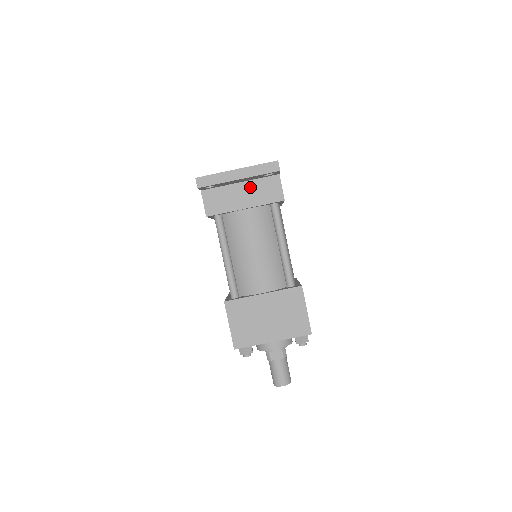
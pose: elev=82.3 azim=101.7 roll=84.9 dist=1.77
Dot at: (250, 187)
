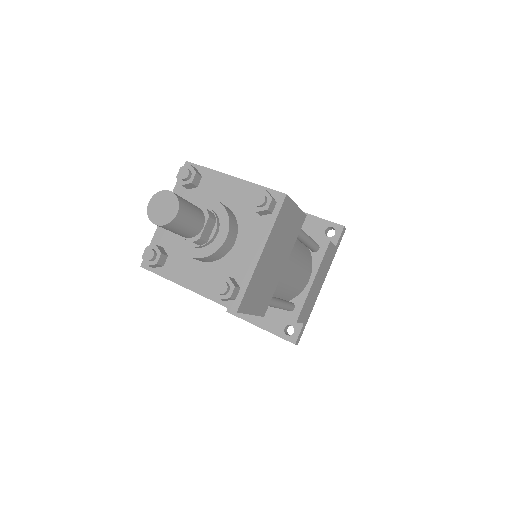
Dot at: occluded
